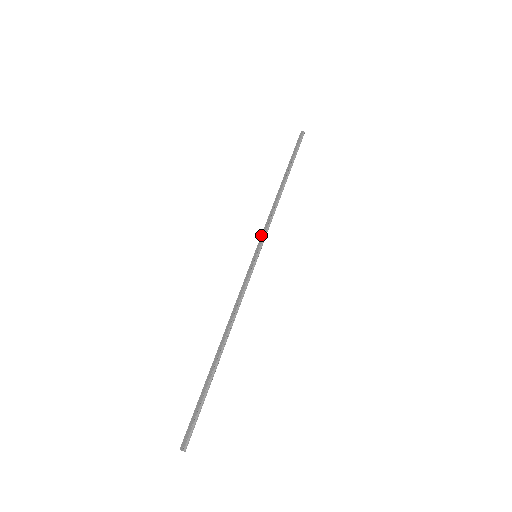
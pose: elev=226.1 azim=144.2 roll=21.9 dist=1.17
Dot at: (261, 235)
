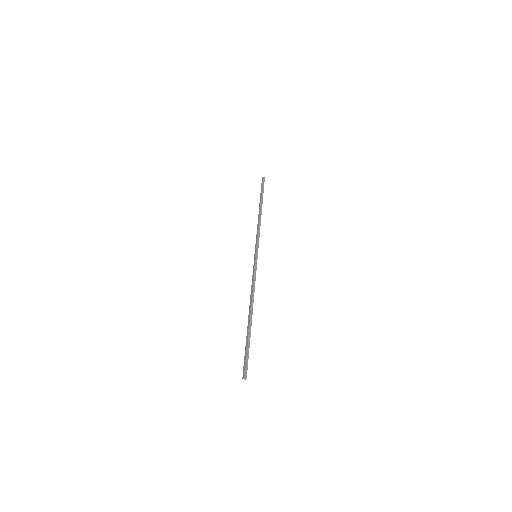
Dot at: occluded
